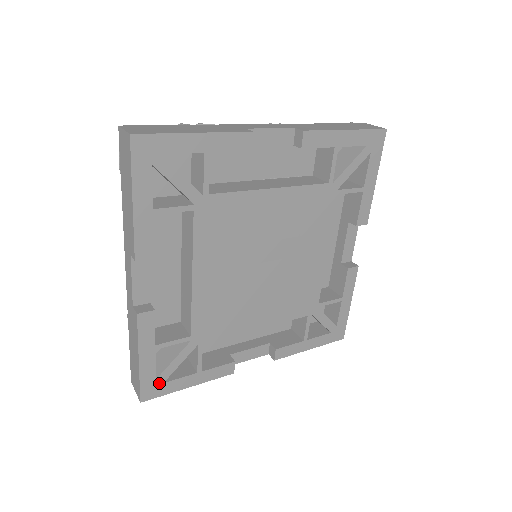
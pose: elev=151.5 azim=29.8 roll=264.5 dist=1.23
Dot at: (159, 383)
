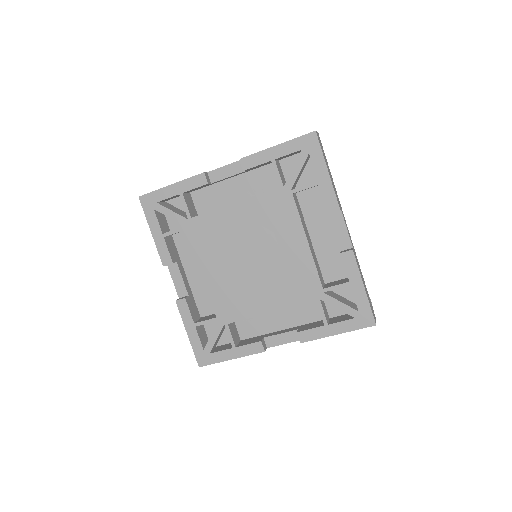
Dot at: (207, 353)
